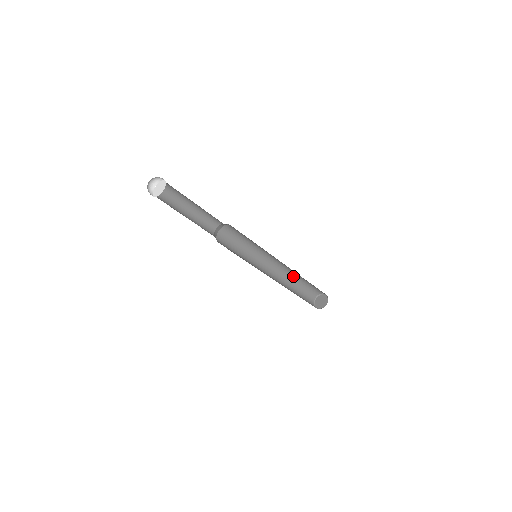
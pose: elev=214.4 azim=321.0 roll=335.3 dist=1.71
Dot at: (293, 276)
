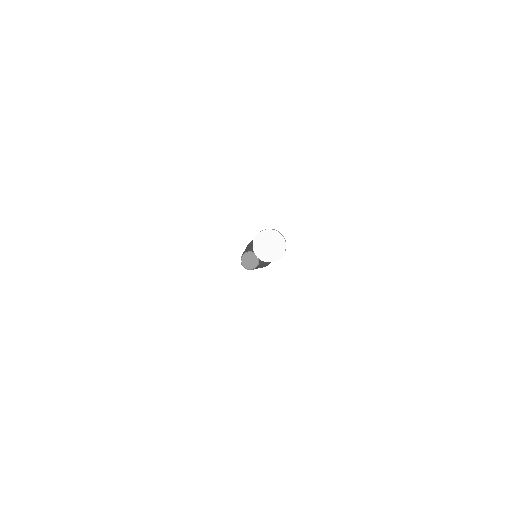
Dot at: occluded
